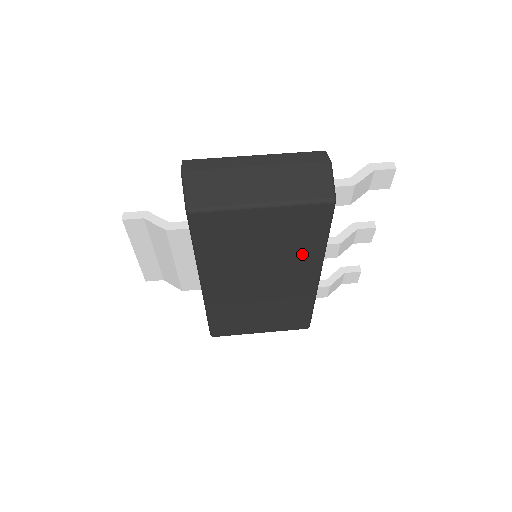
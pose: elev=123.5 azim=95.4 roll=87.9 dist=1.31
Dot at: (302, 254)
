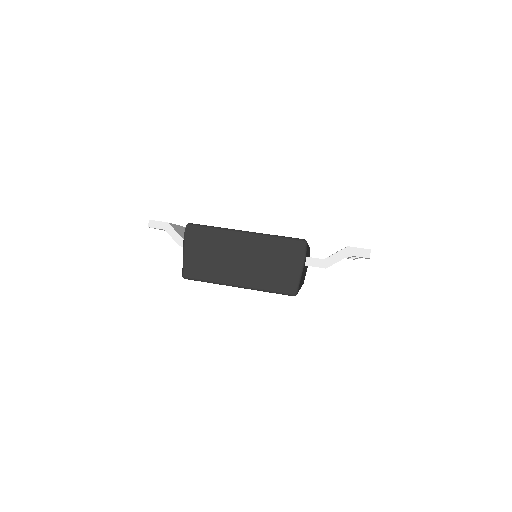
Dot at: occluded
